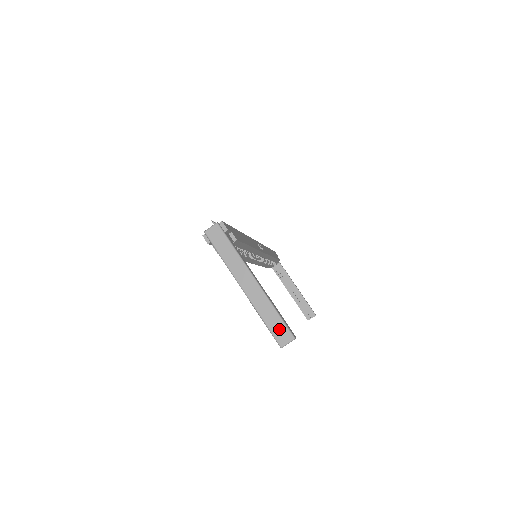
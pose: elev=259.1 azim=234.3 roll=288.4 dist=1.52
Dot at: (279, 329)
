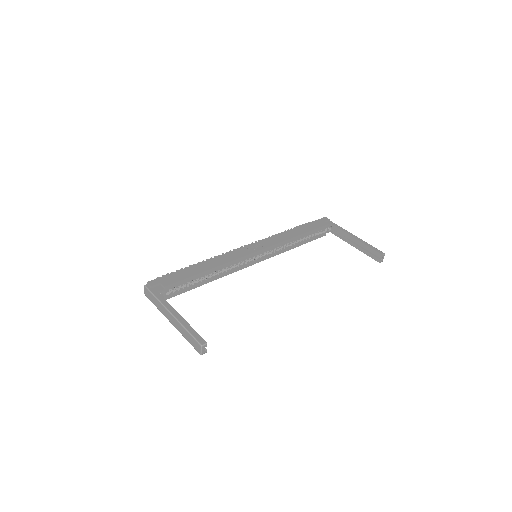
Dot at: (193, 343)
